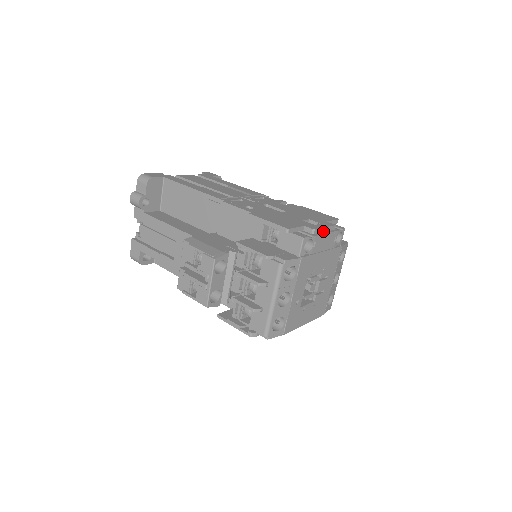
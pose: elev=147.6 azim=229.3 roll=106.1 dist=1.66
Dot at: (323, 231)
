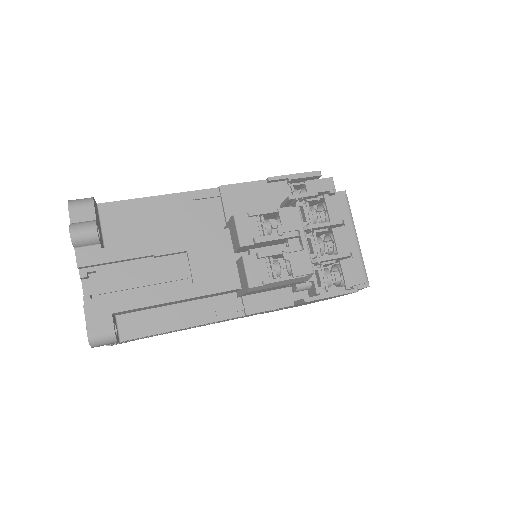
Dot at: occluded
